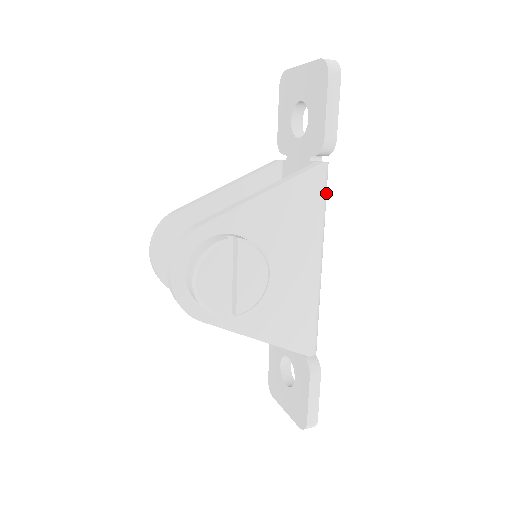
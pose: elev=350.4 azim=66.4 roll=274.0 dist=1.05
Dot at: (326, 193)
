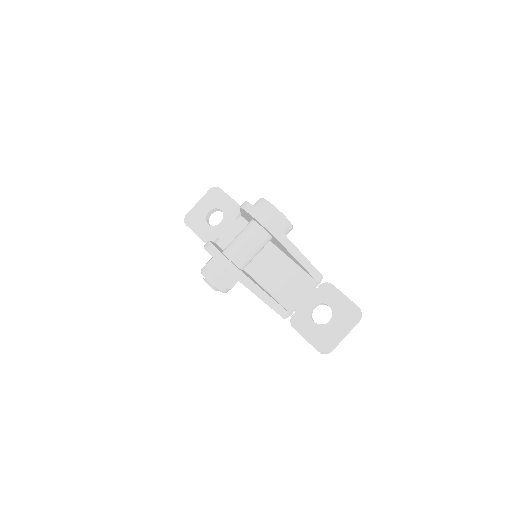
Dot at: occluded
